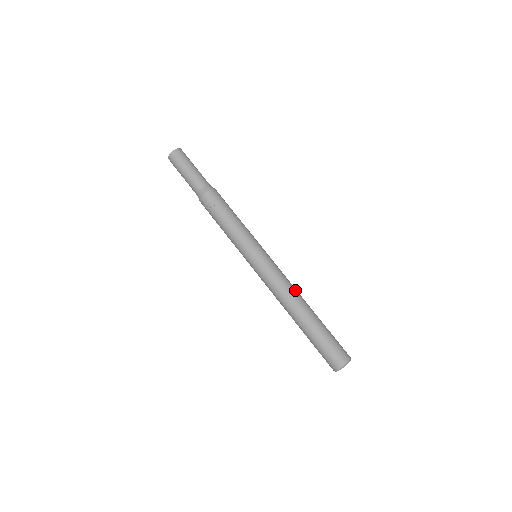
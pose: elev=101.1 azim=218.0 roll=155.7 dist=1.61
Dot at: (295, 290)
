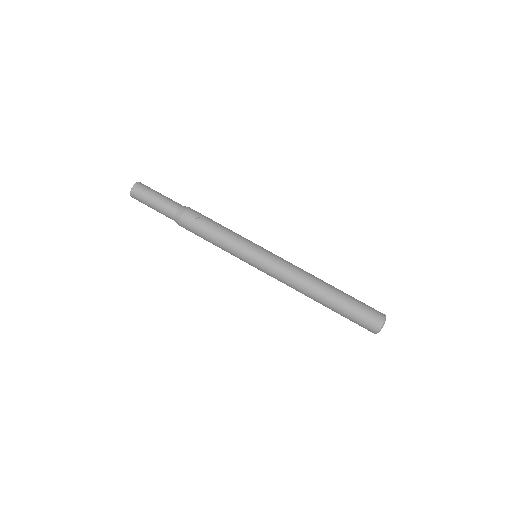
Dot at: (307, 272)
